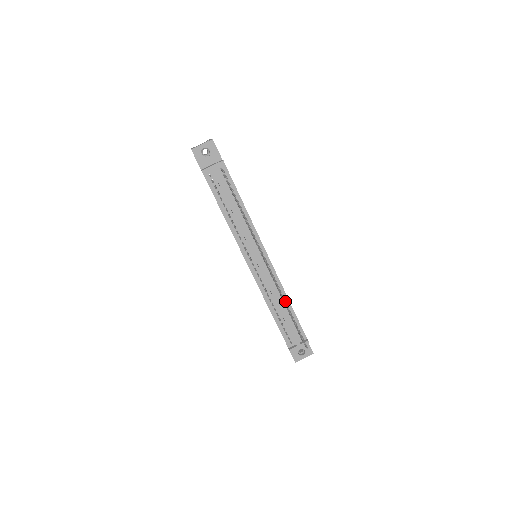
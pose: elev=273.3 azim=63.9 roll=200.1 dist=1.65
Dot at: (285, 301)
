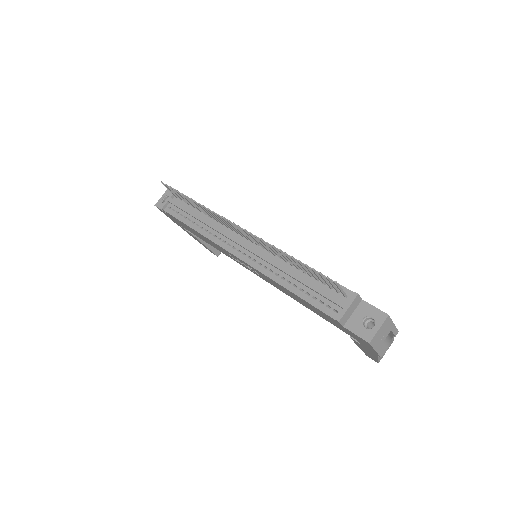
Dot at: (274, 248)
